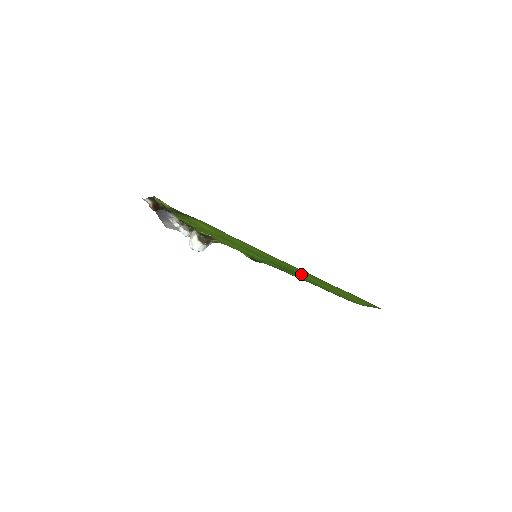
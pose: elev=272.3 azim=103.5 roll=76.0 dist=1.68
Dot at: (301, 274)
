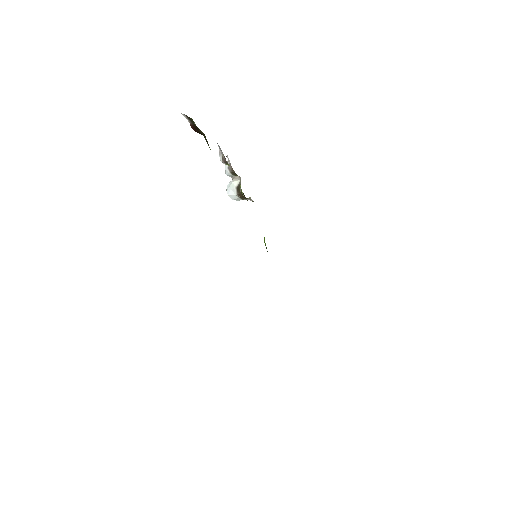
Dot at: occluded
